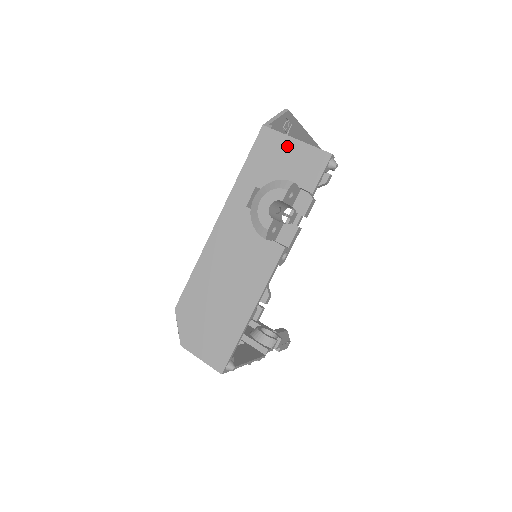
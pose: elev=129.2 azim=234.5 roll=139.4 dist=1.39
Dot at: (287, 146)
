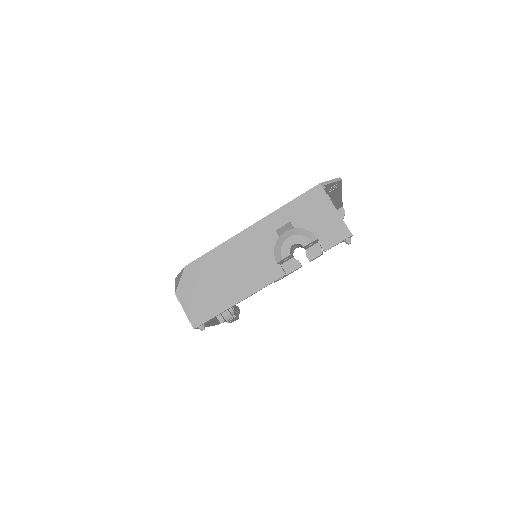
Dot at: (327, 209)
